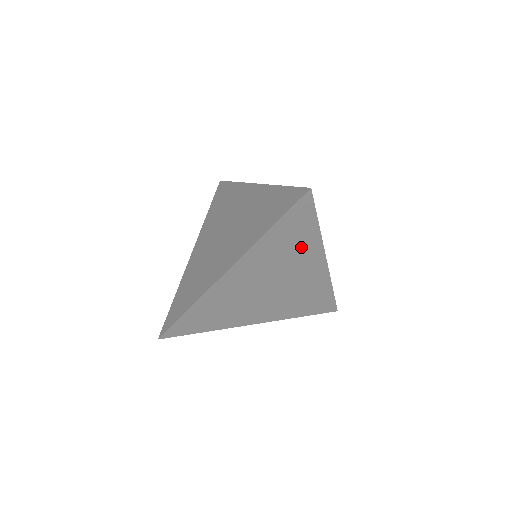
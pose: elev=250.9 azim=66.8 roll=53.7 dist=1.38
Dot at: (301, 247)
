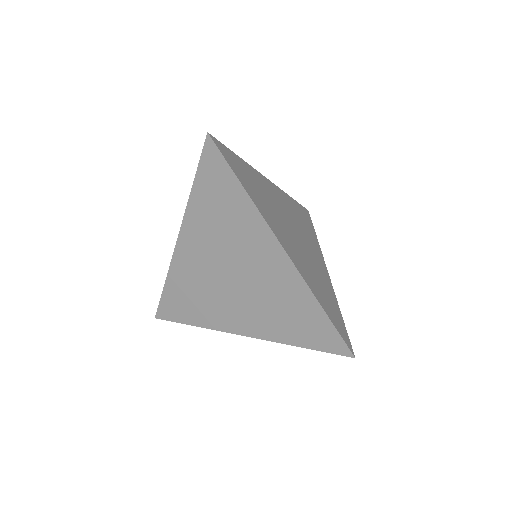
Dot at: occluded
